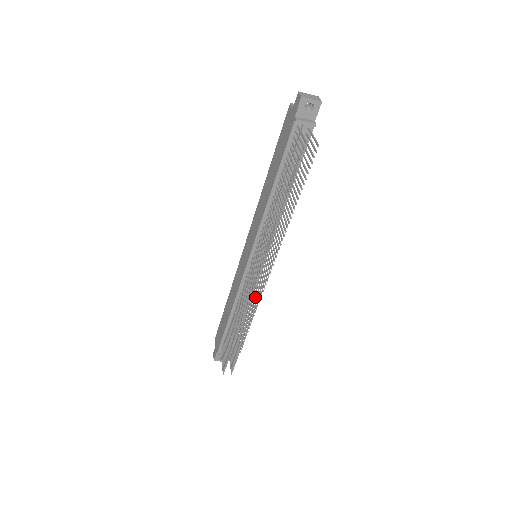
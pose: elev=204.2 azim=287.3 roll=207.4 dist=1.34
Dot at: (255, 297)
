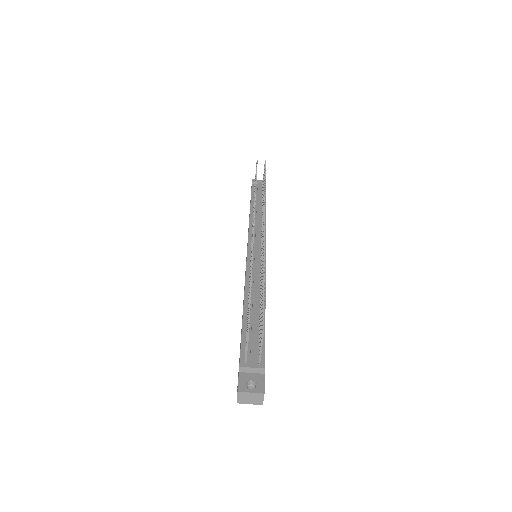
Dot at: (262, 251)
